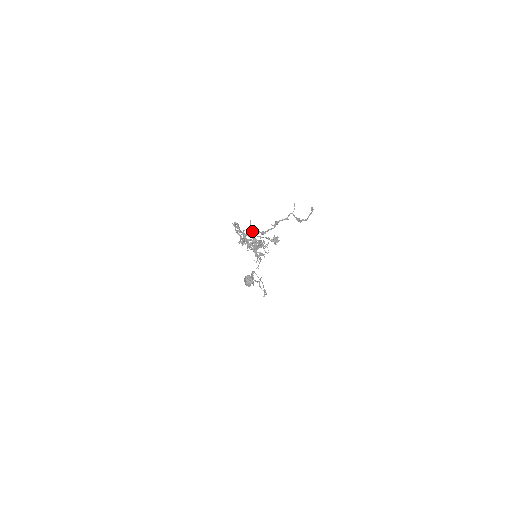
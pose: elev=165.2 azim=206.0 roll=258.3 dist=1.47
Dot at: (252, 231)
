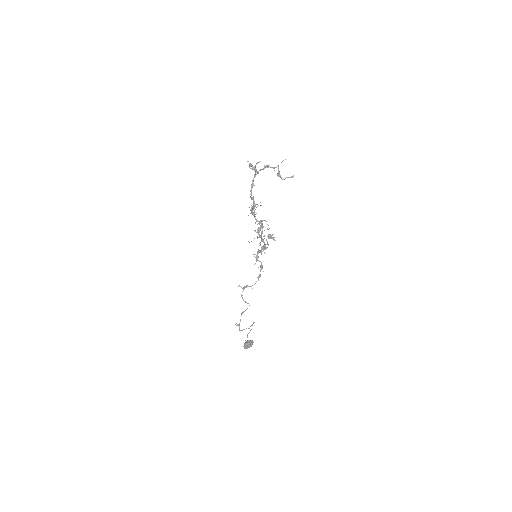
Dot at: (254, 166)
